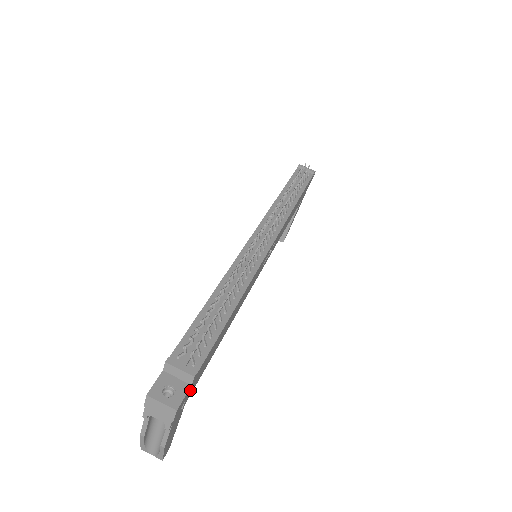
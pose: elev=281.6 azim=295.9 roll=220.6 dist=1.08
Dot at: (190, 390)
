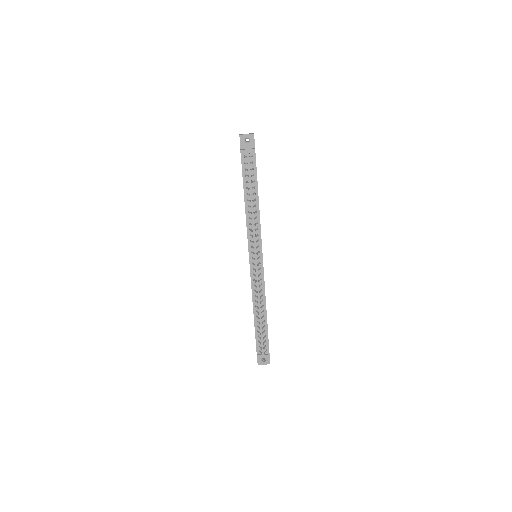
Dot at: occluded
